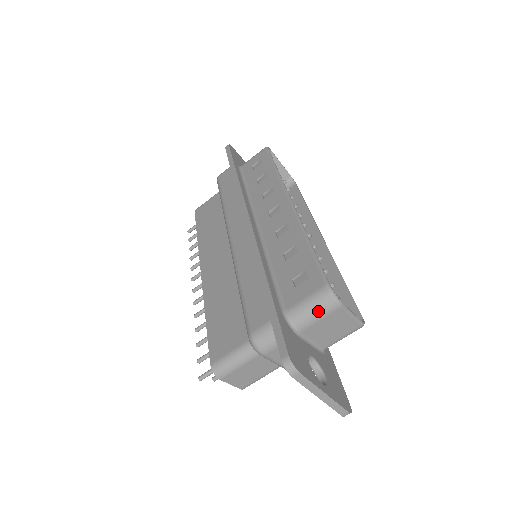
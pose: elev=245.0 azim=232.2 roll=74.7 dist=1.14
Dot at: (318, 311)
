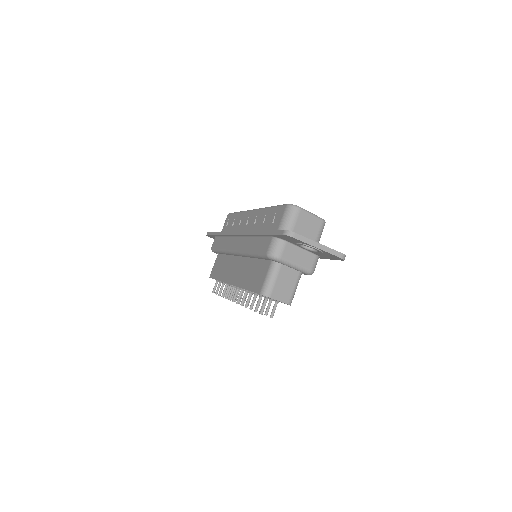
Dot at: (291, 218)
